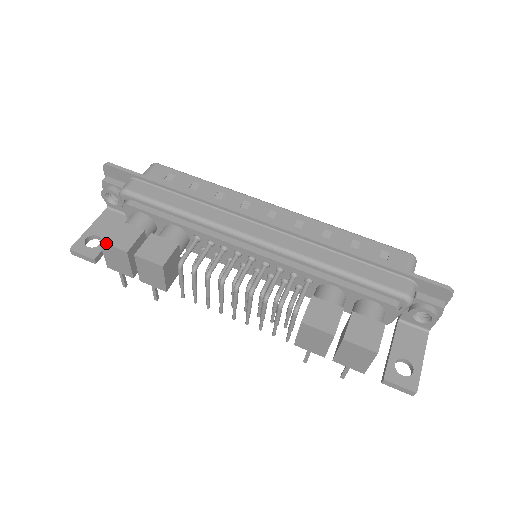
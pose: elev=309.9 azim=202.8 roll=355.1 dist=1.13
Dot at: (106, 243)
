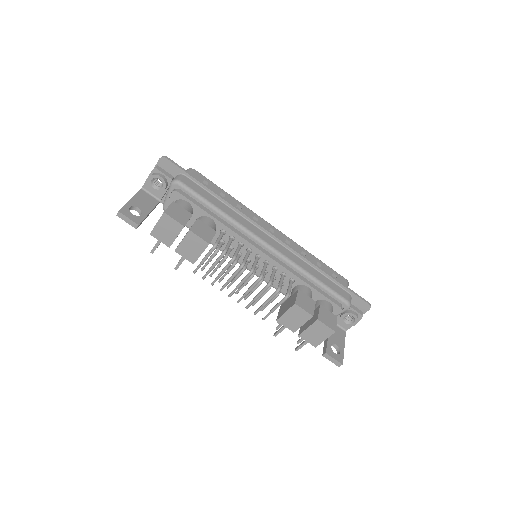
Dot at: (169, 215)
